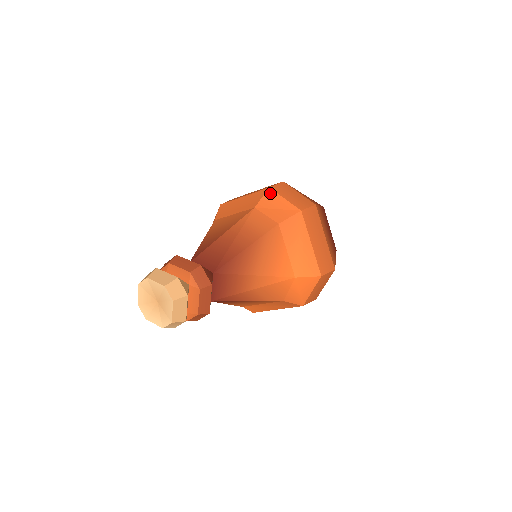
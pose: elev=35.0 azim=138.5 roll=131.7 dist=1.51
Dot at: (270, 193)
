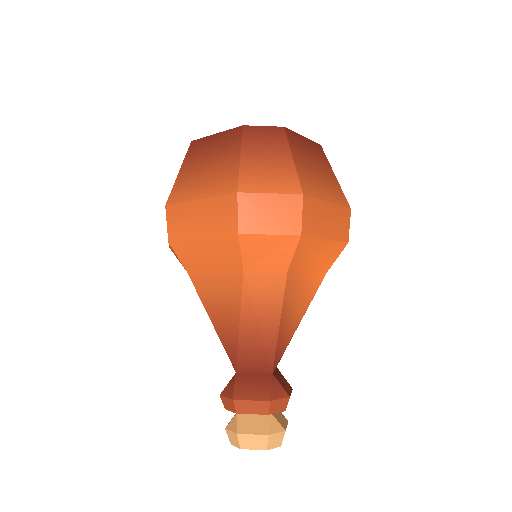
Dot at: (246, 241)
